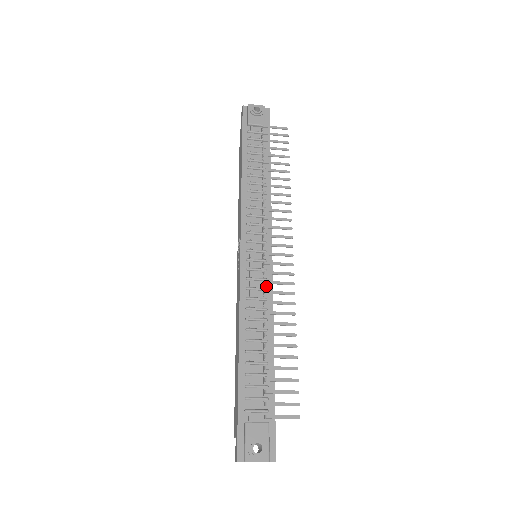
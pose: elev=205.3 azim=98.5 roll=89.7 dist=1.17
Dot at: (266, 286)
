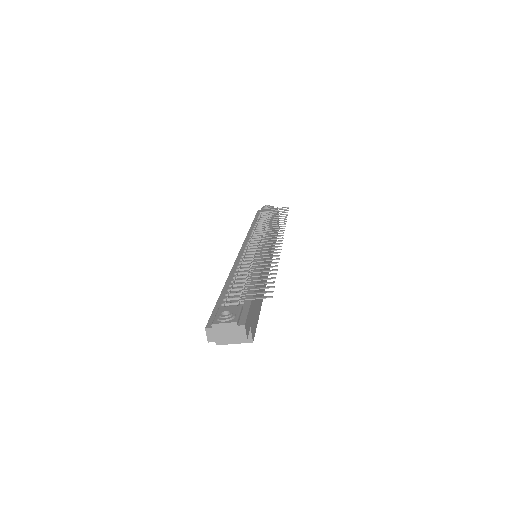
Dot at: occluded
